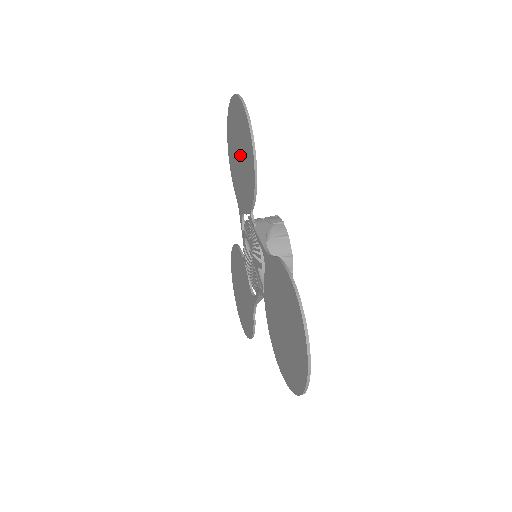
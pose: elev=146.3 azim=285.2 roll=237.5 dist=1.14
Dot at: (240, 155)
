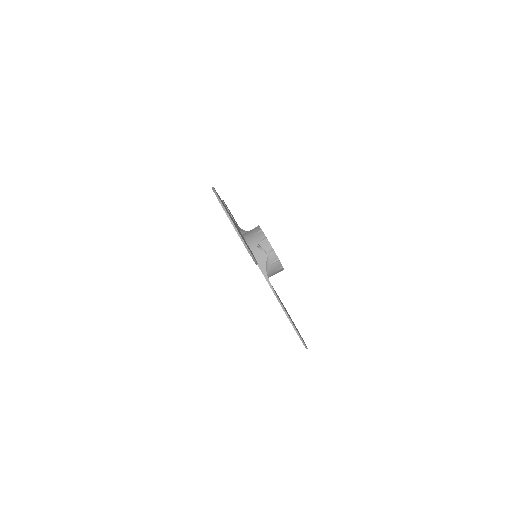
Dot at: occluded
